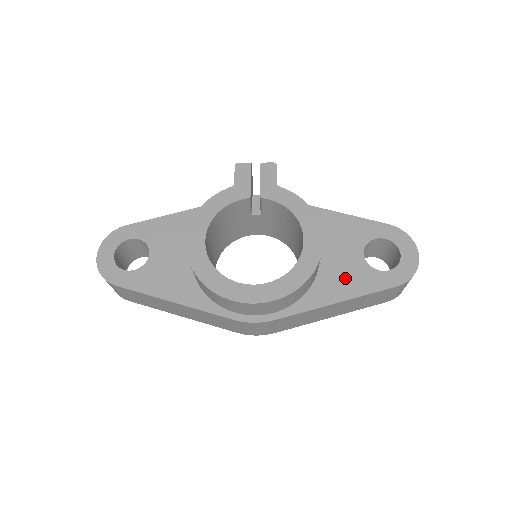
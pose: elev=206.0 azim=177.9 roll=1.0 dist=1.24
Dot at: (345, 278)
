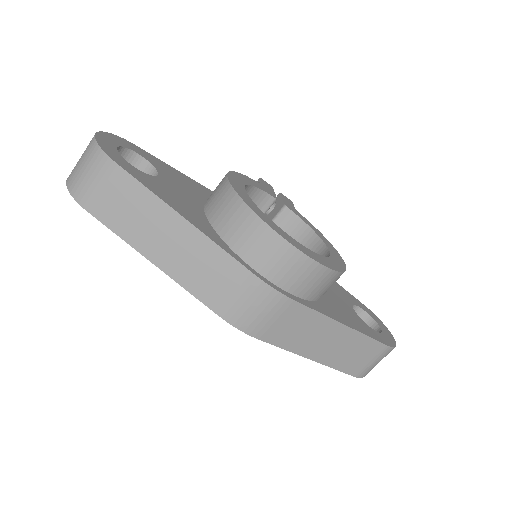
Dot at: (345, 313)
